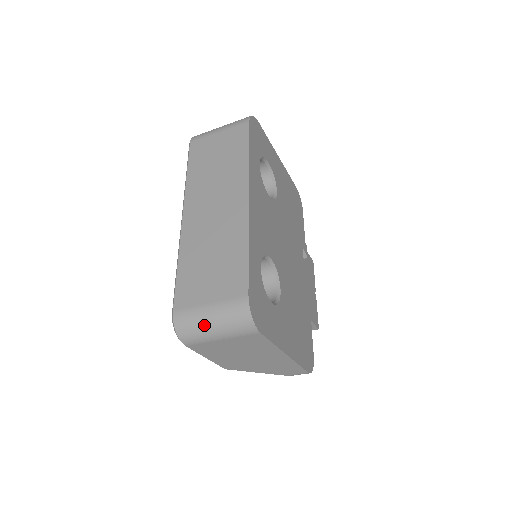
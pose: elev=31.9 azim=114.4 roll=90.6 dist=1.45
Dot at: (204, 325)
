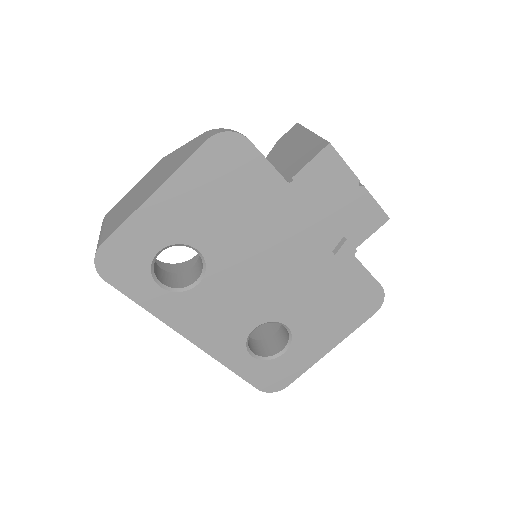
Dot at: occluded
